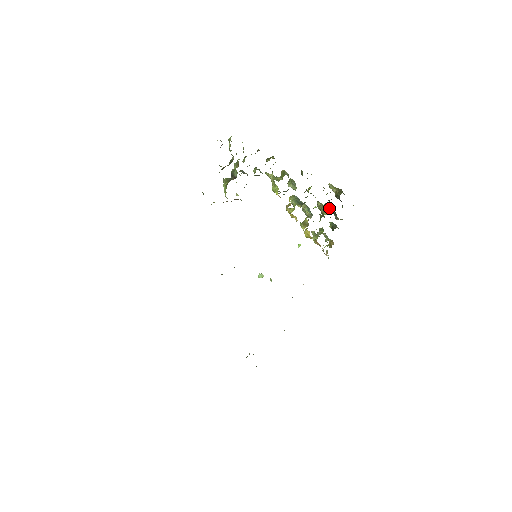
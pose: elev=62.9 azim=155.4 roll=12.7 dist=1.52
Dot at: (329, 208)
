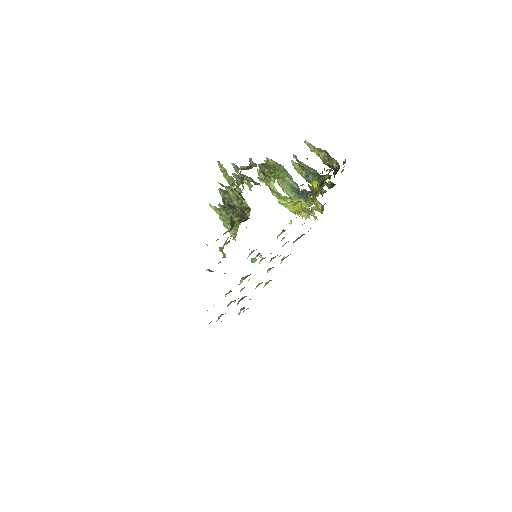
Dot at: (310, 169)
